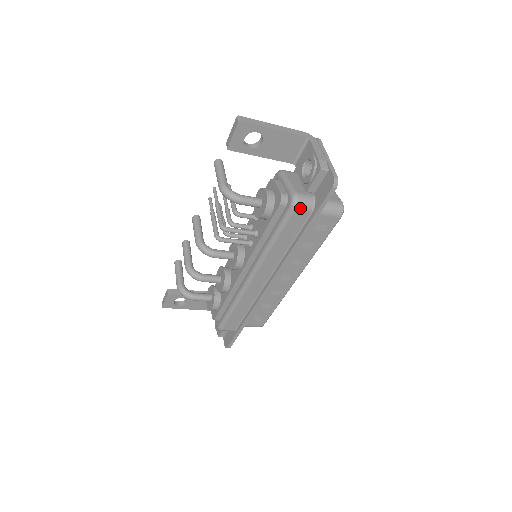
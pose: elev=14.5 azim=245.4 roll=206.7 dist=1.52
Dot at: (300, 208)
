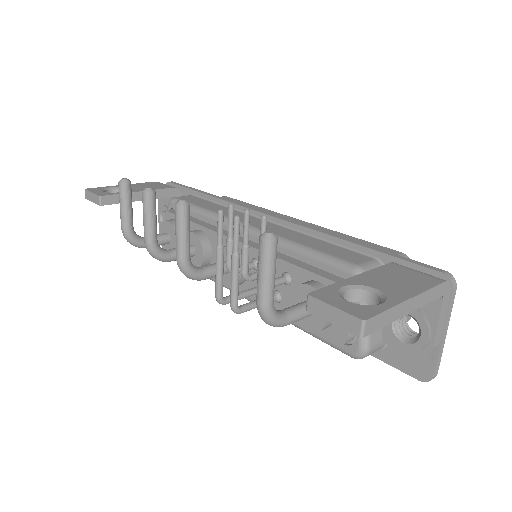
Dot at: occluded
